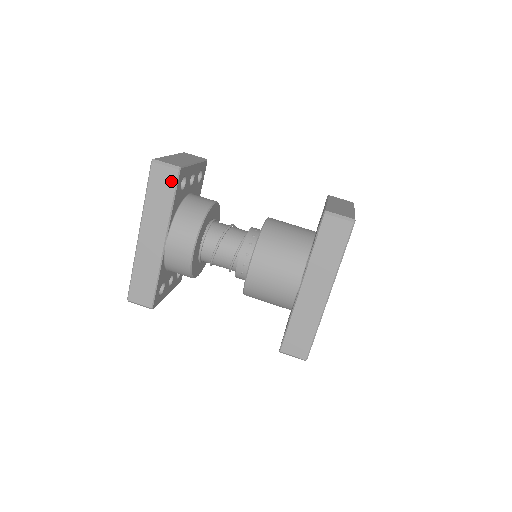
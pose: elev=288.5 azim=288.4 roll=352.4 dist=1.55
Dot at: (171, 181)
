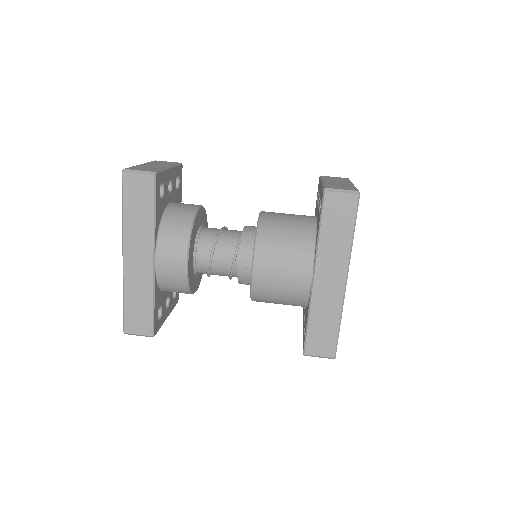
Dot at: (148, 189)
